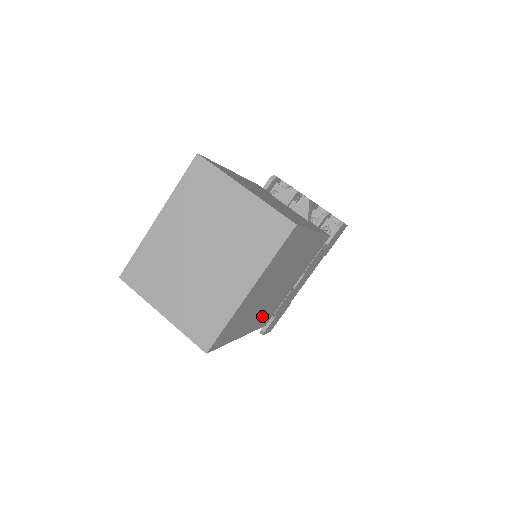
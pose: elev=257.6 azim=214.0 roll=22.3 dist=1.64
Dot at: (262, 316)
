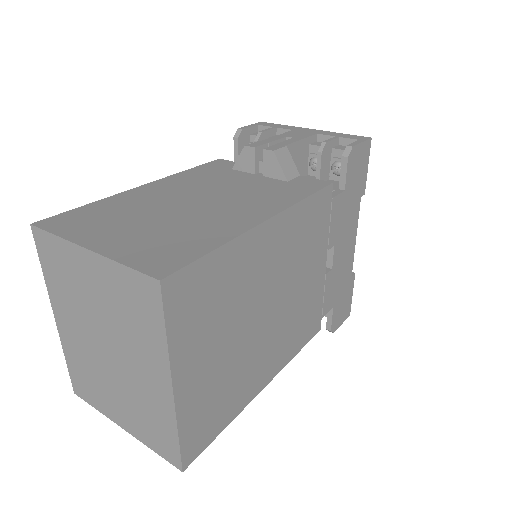
Dot at: (287, 341)
